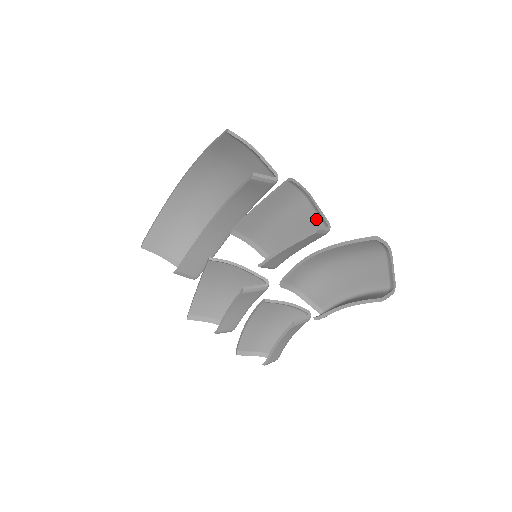
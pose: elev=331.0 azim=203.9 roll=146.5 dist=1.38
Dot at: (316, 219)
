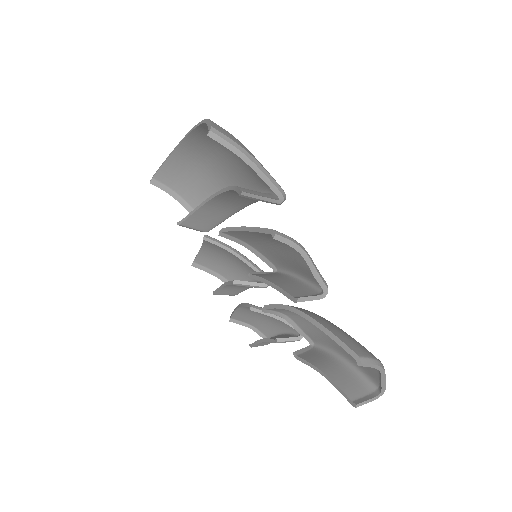
Dot at: occluded
